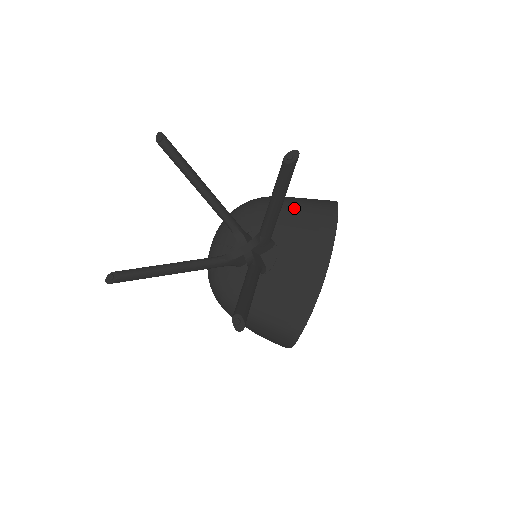
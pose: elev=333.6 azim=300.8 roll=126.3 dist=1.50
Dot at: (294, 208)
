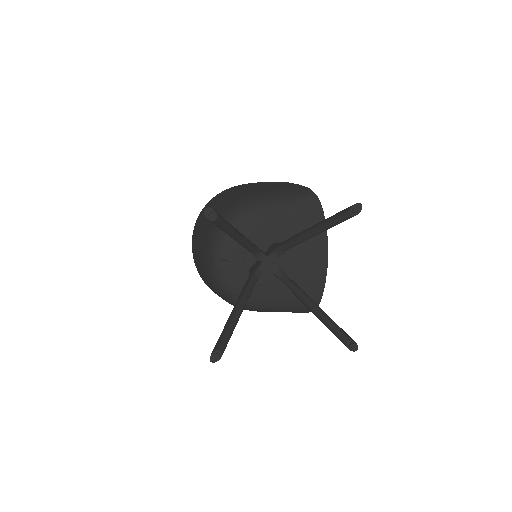
Dot at: (283, 208)
